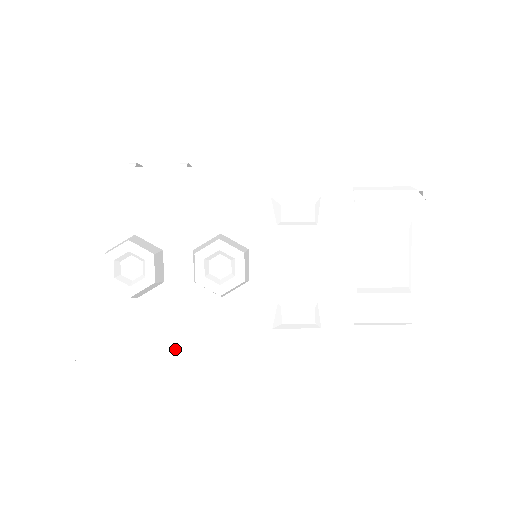
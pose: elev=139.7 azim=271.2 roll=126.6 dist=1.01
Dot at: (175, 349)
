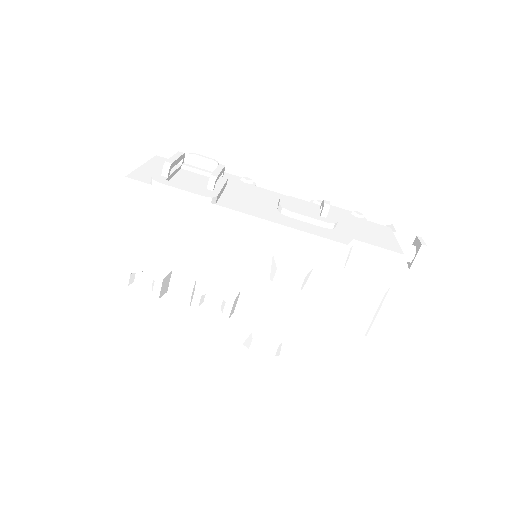
Dot at: (165, 331)
